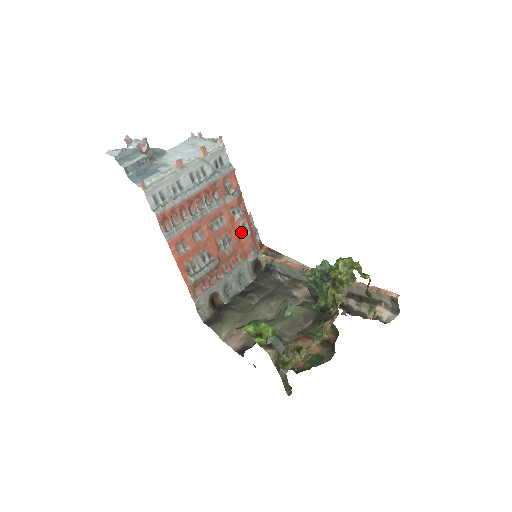
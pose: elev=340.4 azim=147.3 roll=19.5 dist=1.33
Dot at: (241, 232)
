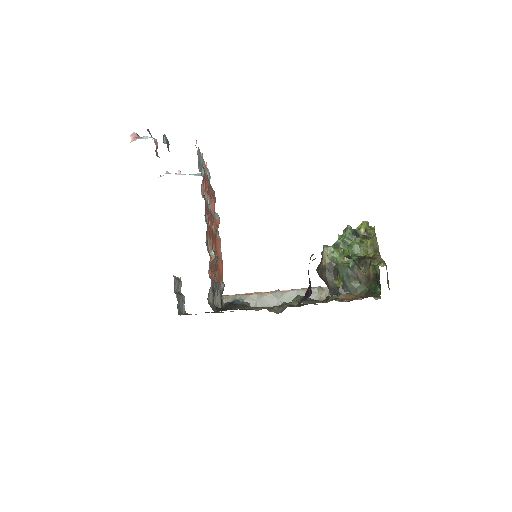
Dot at: (219, 253)
